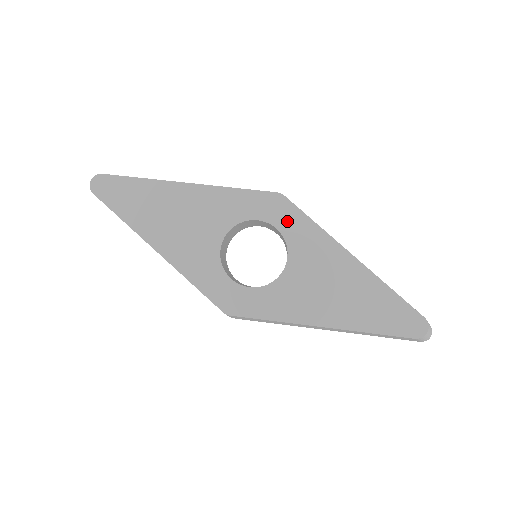
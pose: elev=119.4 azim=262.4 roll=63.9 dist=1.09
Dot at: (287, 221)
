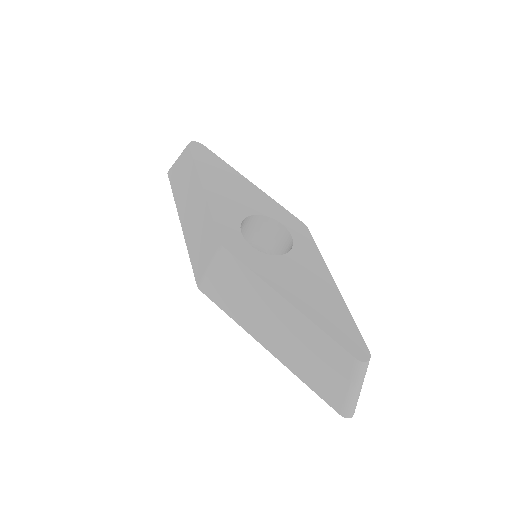
Dot at: (301, 238)
